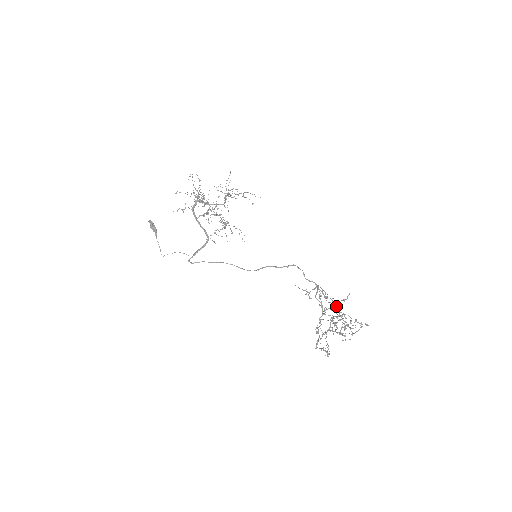
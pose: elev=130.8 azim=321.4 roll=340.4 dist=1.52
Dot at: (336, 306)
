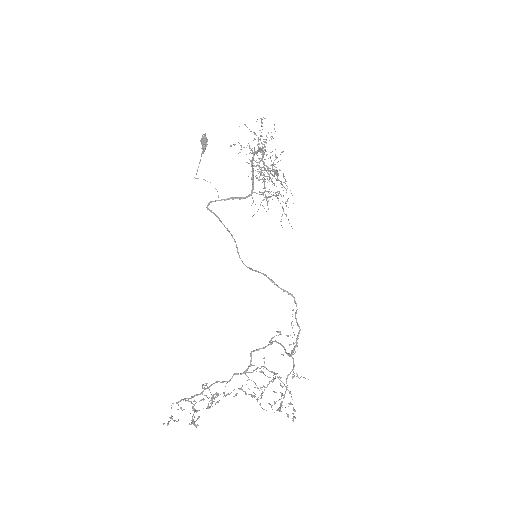
Dot at: occluded
